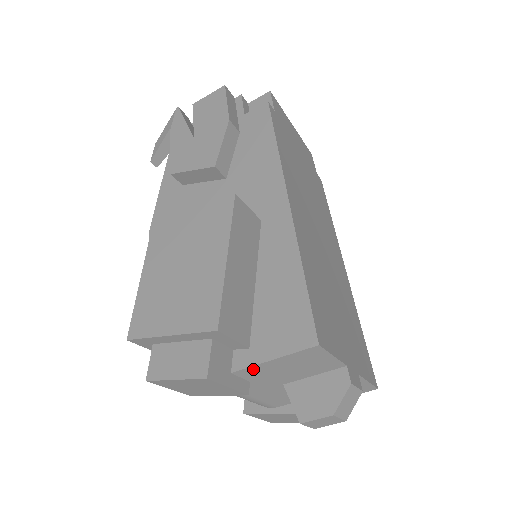
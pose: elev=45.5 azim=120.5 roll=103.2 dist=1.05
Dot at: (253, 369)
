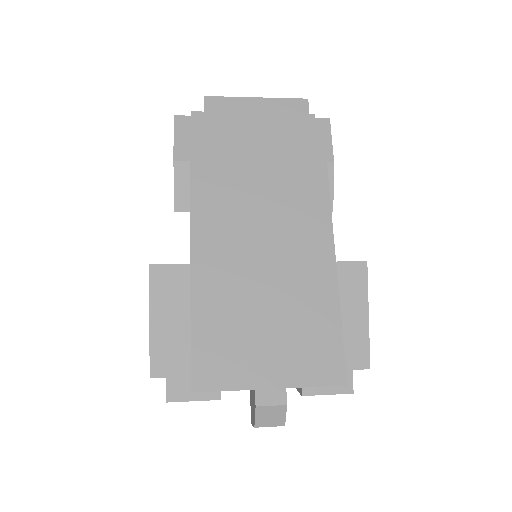
Dot at: occluded
